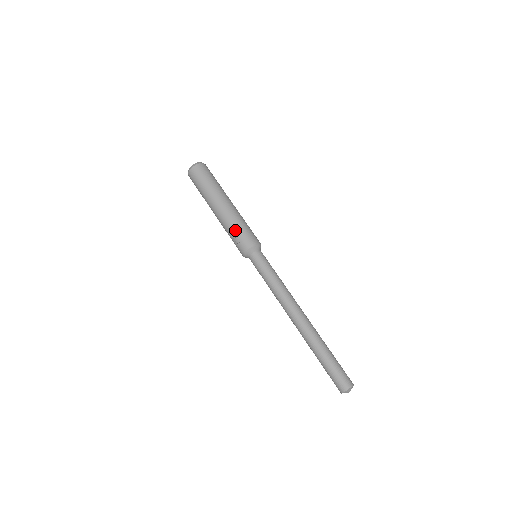
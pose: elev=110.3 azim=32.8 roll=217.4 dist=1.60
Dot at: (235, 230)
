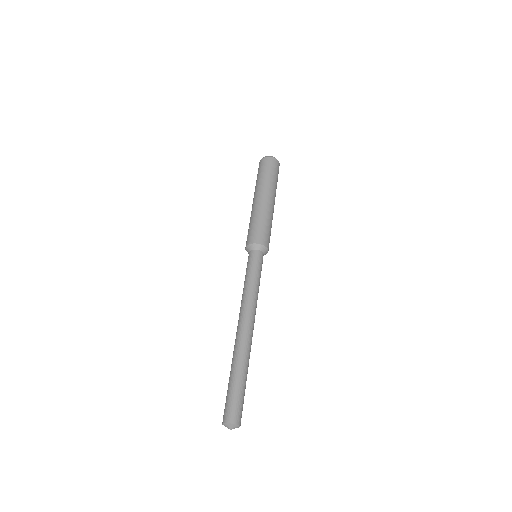
Dot at: (250, 224)
